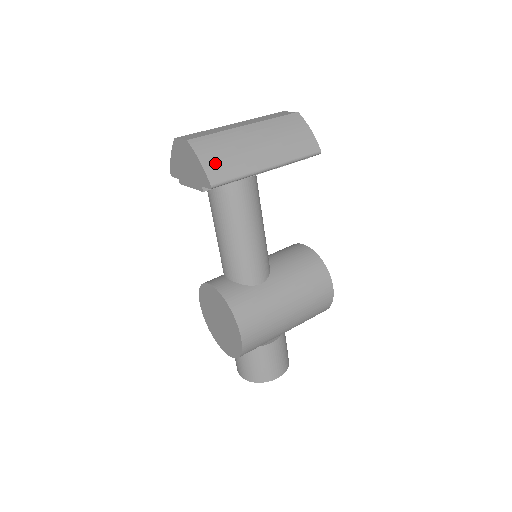
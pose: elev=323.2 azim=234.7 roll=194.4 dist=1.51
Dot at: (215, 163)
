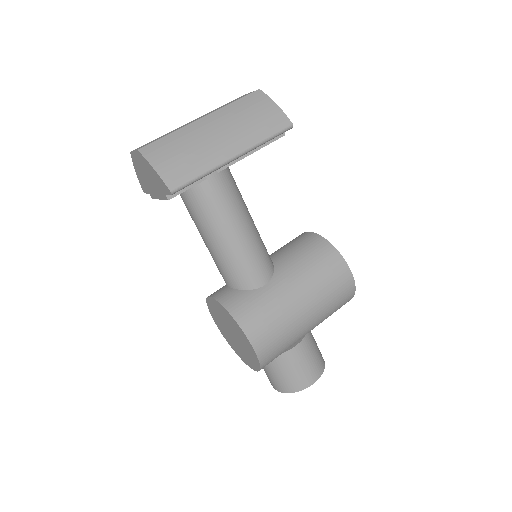
Dot at: (171, 166)
